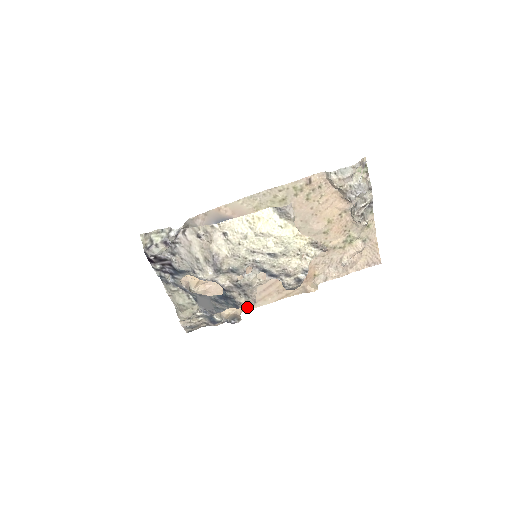
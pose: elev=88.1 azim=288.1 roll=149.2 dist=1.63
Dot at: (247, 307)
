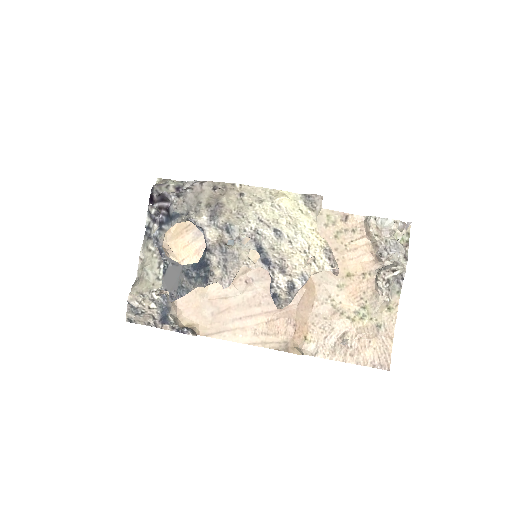
Dot at: (210, 331)
